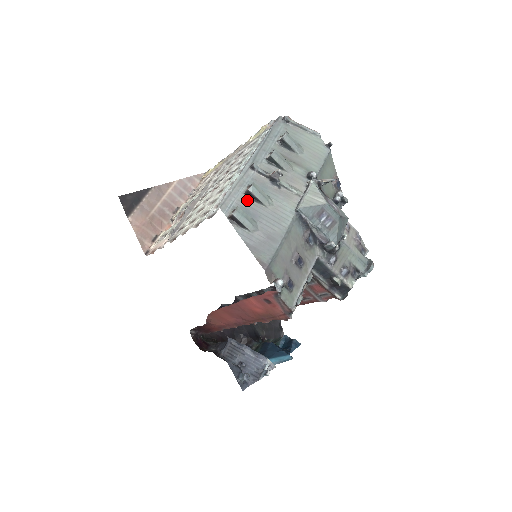
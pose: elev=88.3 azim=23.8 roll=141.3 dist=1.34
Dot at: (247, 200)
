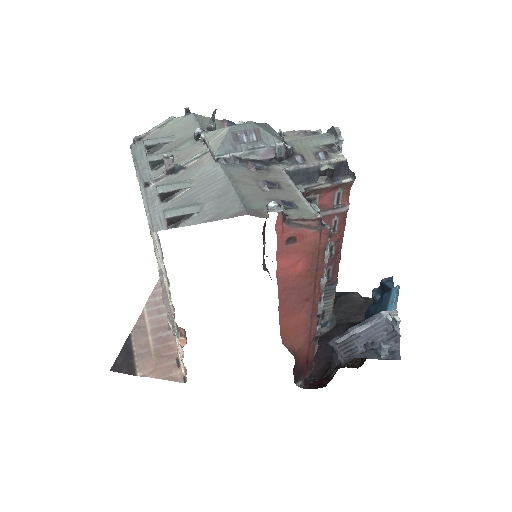
Dot at: (169, 203)
